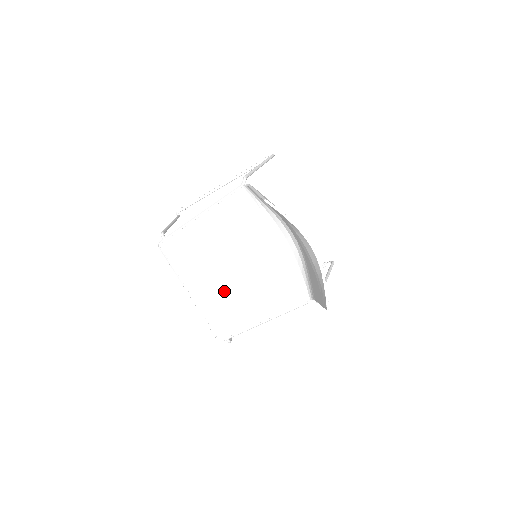
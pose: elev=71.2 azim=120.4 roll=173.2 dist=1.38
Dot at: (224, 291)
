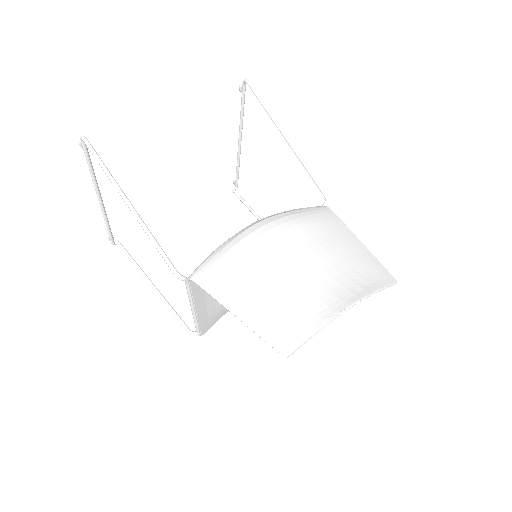
Dot at: occluded
